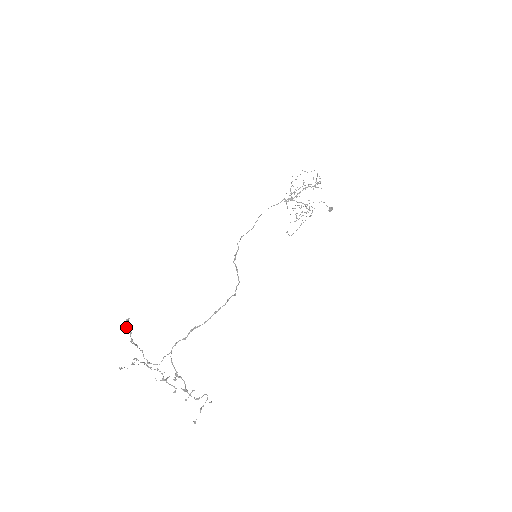
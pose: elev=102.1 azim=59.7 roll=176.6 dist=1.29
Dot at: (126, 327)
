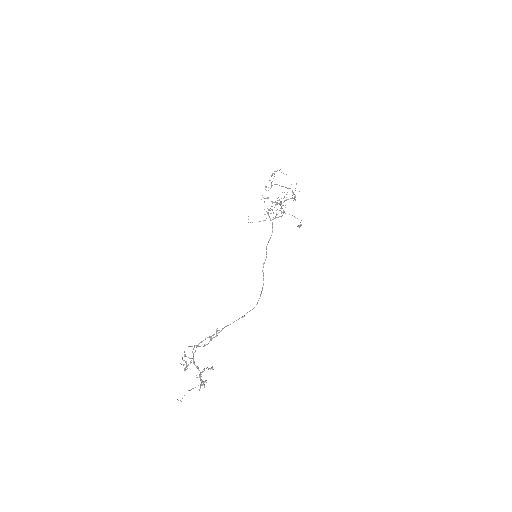
Dot at: (214, 337)
